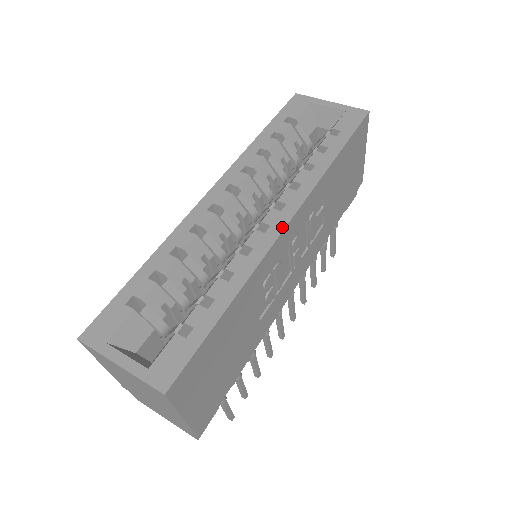
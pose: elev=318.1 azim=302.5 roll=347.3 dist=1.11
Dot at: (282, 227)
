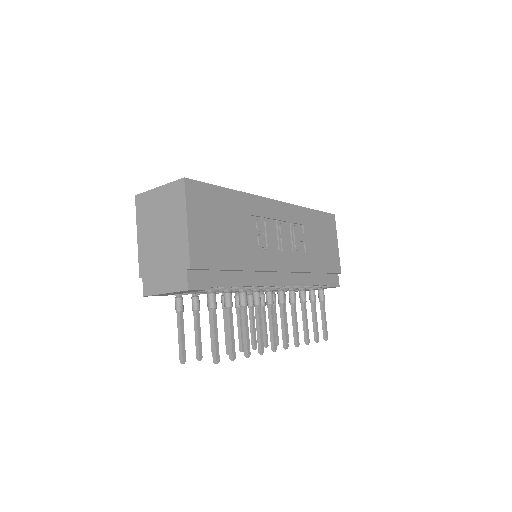
Dot at: (272, 200)
